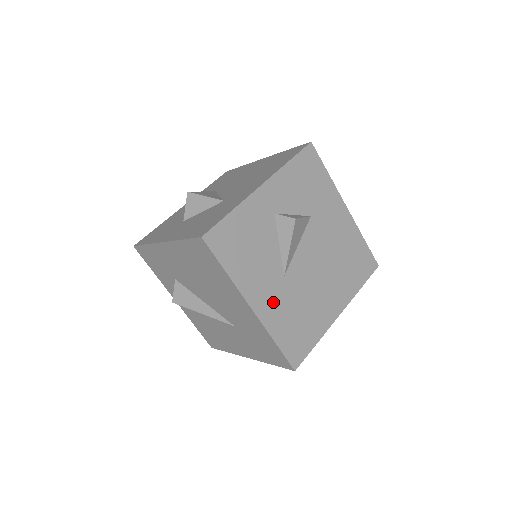
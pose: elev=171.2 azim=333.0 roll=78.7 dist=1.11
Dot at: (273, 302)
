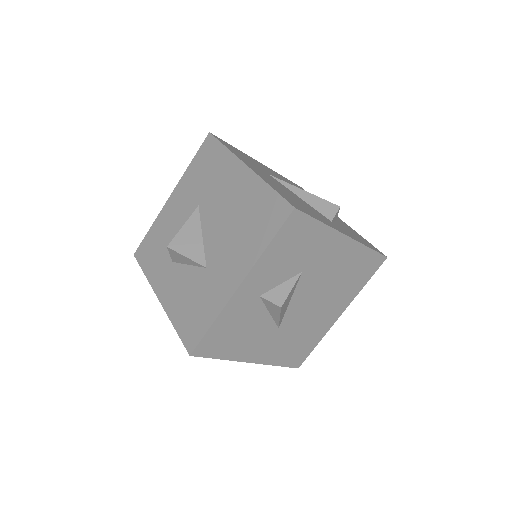
Dot at: (271, 348)
